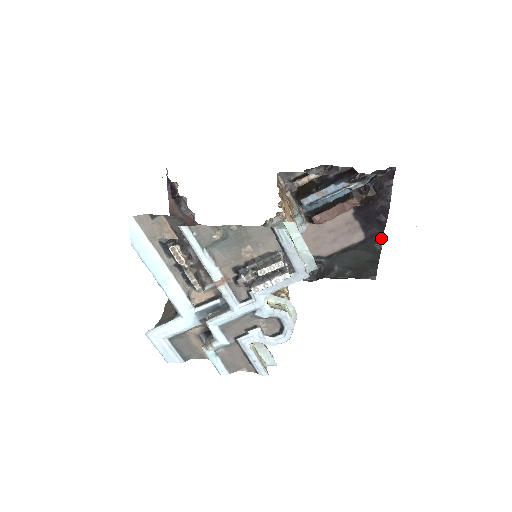
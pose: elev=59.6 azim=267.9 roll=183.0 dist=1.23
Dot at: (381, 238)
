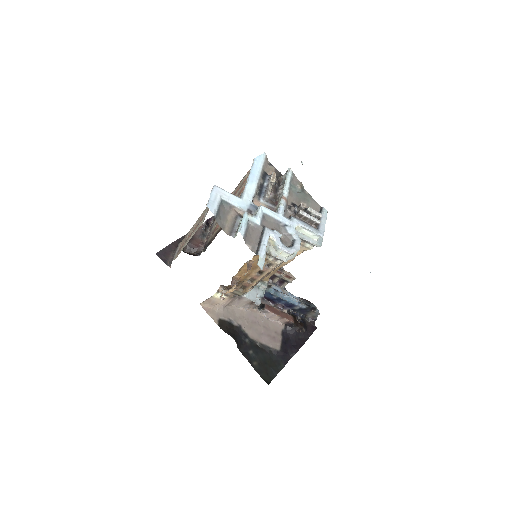
Dot at: (288, 360)
